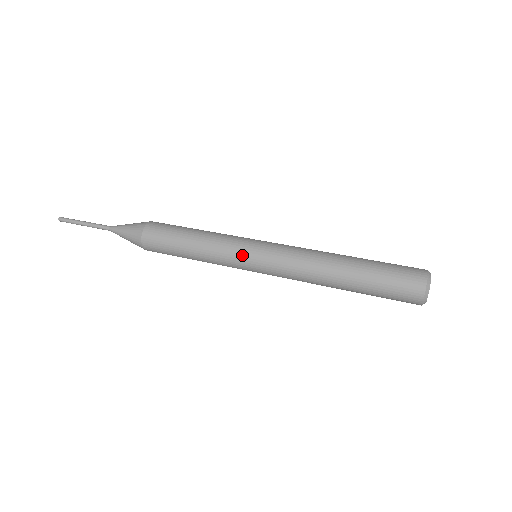
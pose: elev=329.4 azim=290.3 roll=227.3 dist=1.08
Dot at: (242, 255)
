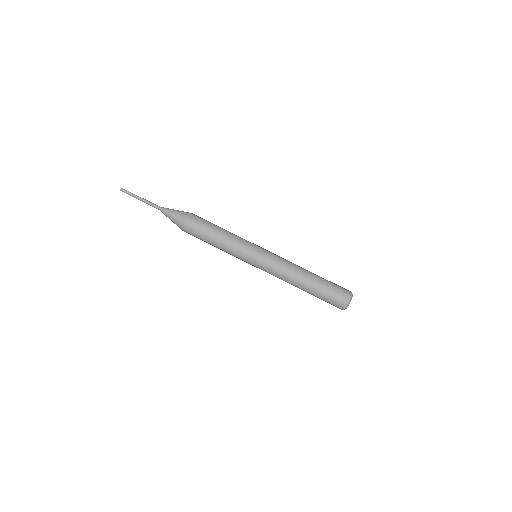
Dot at: (247, 261)
